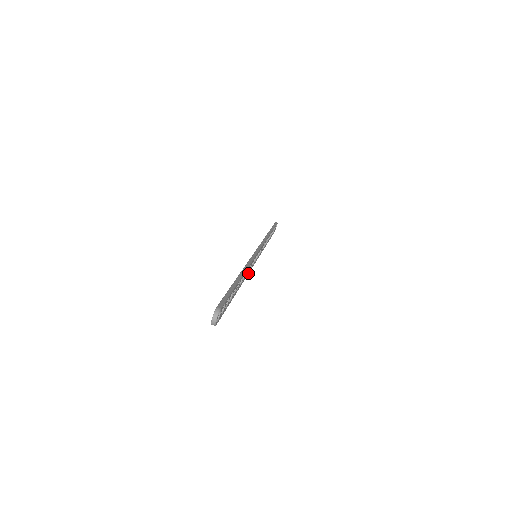
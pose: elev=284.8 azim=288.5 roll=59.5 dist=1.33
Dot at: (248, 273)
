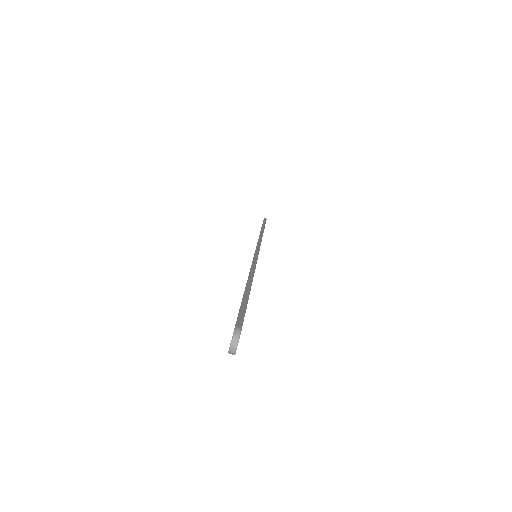
Dot at: occluded
